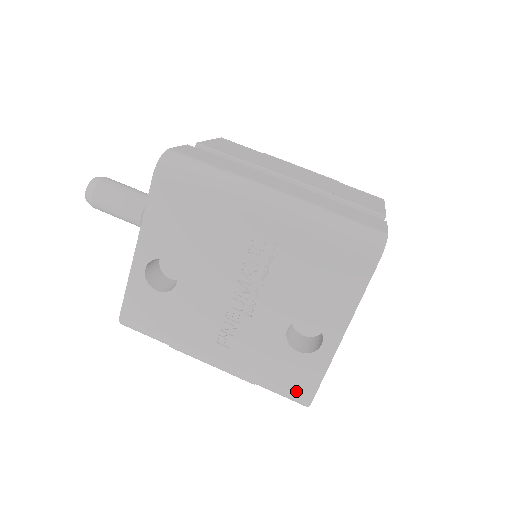
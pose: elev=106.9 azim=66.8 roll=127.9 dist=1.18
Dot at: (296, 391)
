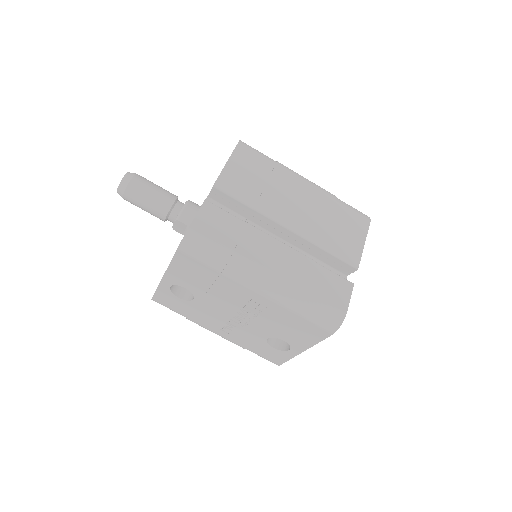
Dot at: (270, 360)
